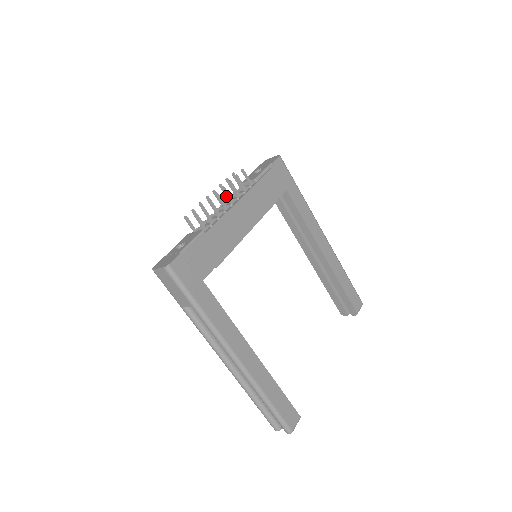
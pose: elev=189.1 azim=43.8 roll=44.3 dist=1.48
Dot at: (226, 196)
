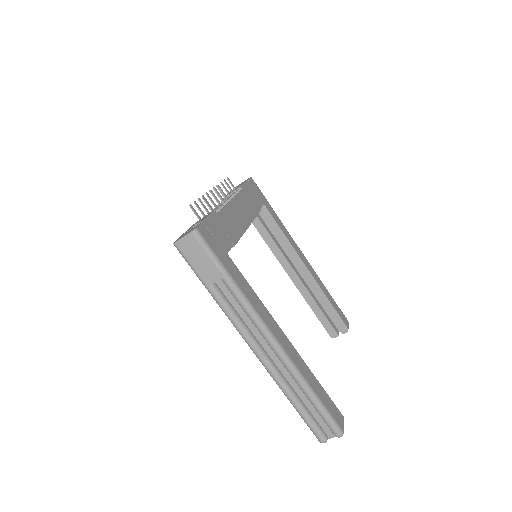
Dot at: occluded
